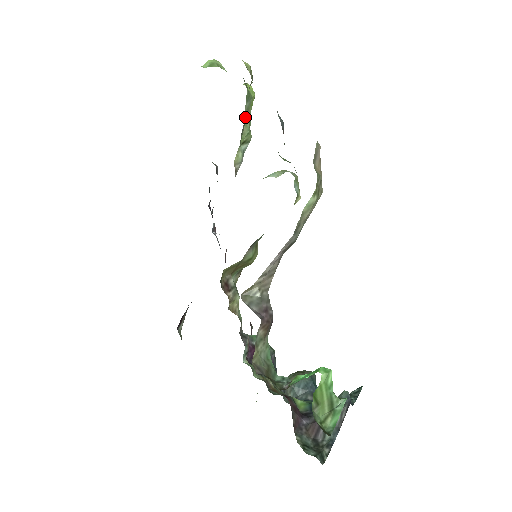
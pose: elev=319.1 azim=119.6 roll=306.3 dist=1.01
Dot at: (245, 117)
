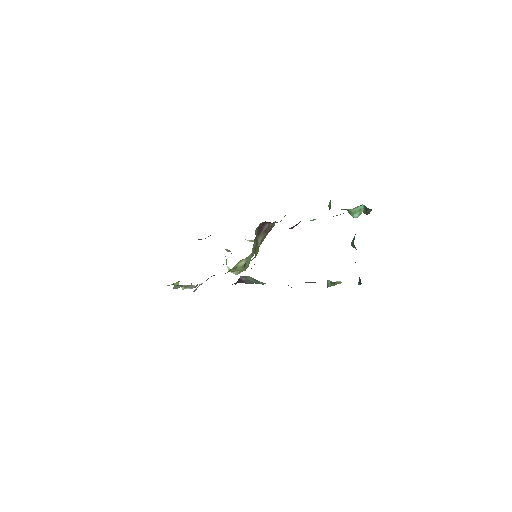
Dot at: occluded
